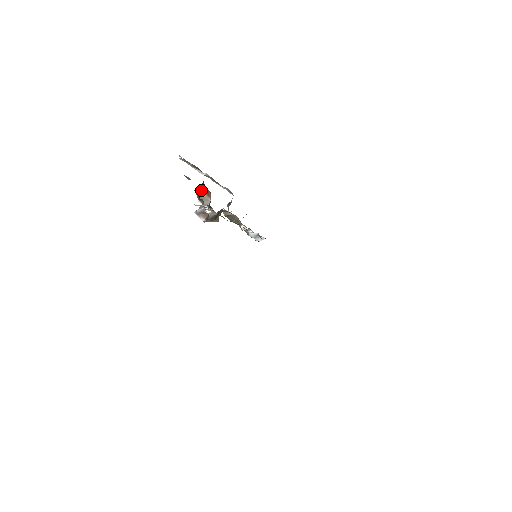
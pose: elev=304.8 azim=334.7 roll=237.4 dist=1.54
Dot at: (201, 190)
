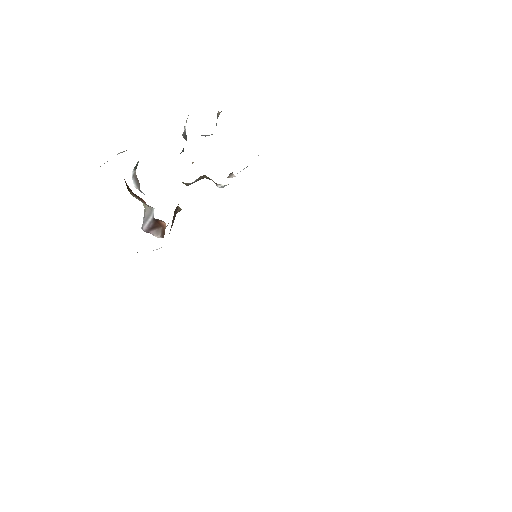
Dot at: (130, 193)
